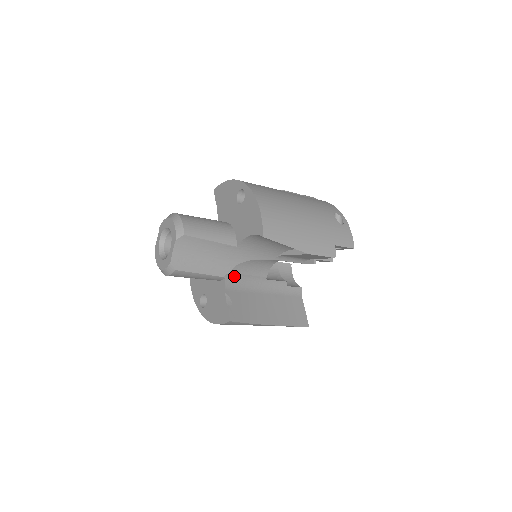
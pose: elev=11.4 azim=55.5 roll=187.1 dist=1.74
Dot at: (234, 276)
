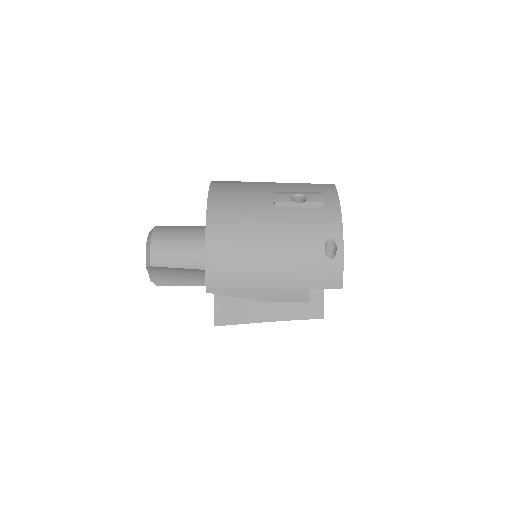
Dot at: occluded
